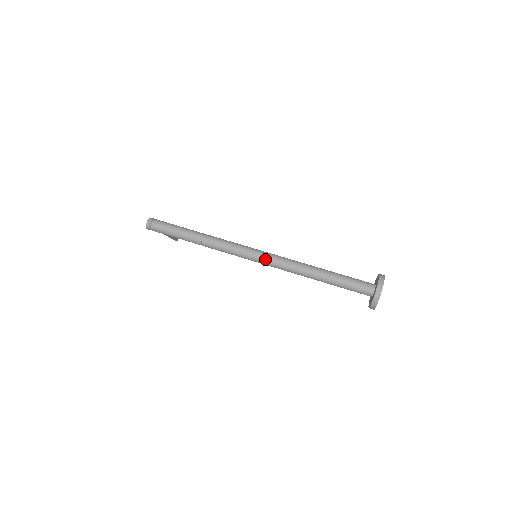
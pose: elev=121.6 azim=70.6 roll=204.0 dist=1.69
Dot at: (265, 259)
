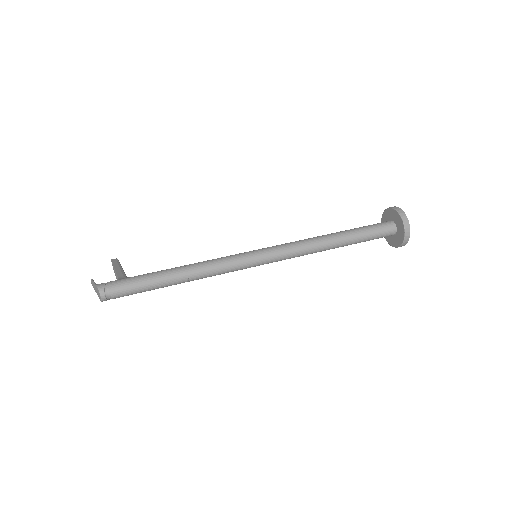
Dot at: (274, 259)
